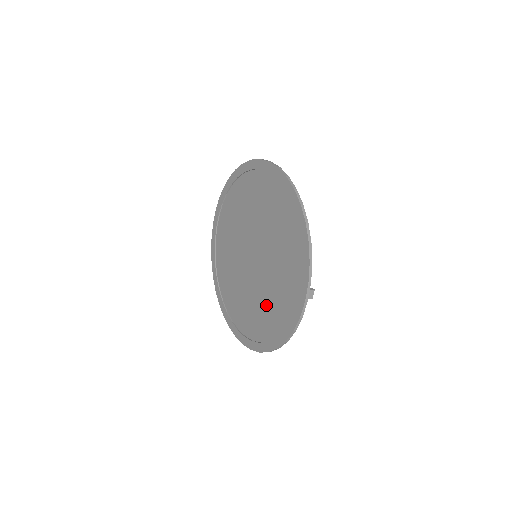
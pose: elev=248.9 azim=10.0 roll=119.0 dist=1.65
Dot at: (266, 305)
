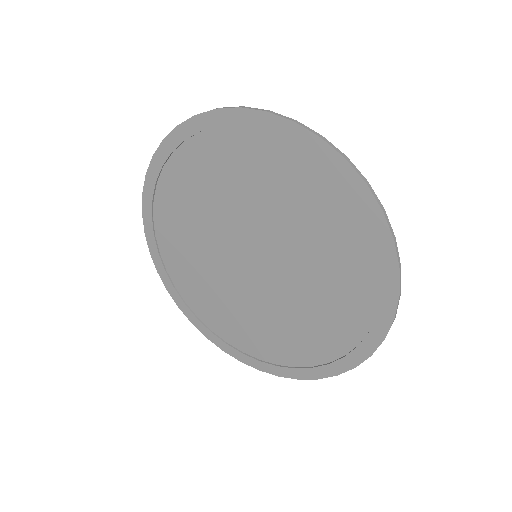
Dot at: (258, 324)
